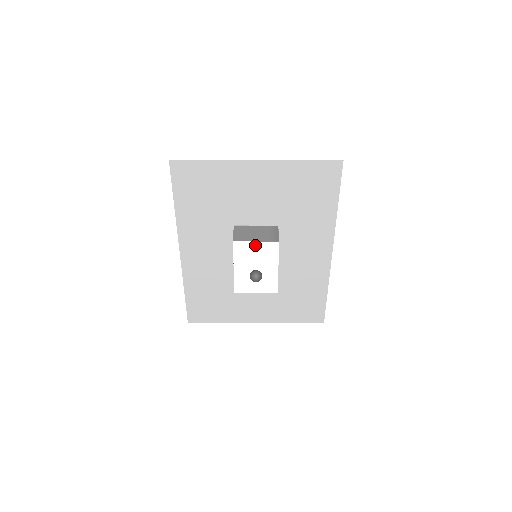
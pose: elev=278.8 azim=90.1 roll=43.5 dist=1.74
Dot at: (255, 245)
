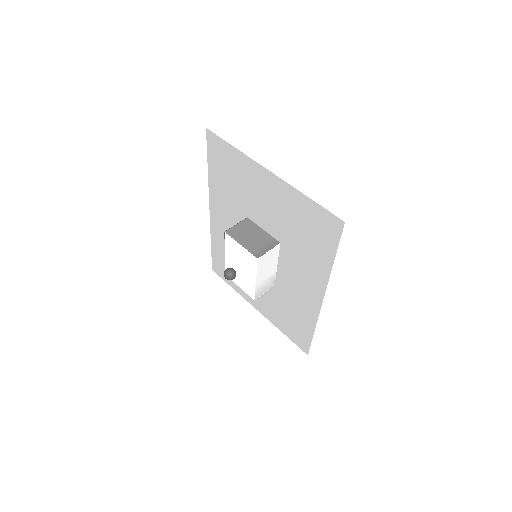
Dot at: (240, 247)
